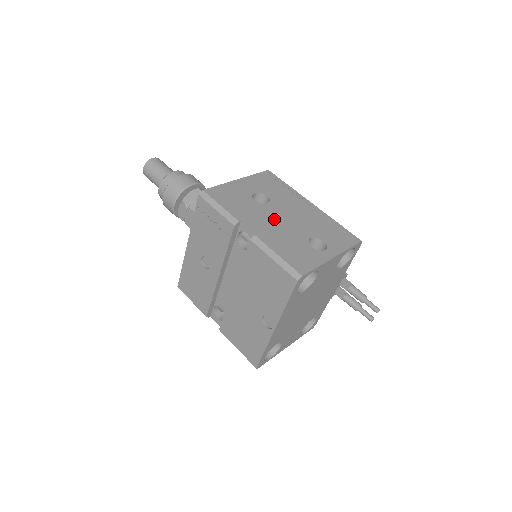
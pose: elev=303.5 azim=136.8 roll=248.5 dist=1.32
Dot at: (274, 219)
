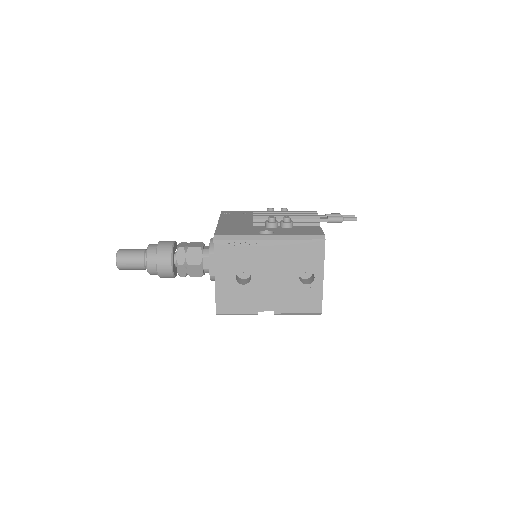
Dot at: (269, 288)
